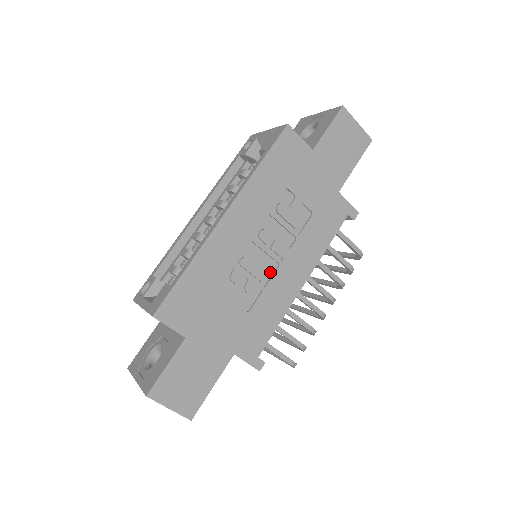
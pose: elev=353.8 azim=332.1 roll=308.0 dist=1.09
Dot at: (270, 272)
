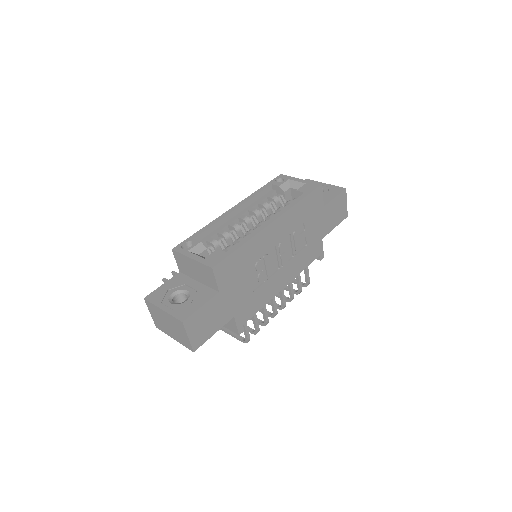
Dot at: (273, 271)
